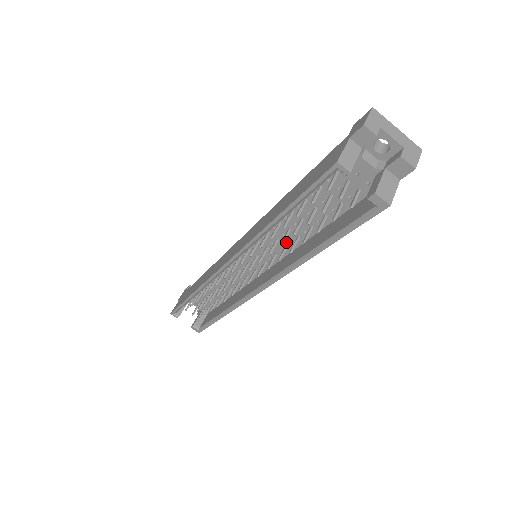
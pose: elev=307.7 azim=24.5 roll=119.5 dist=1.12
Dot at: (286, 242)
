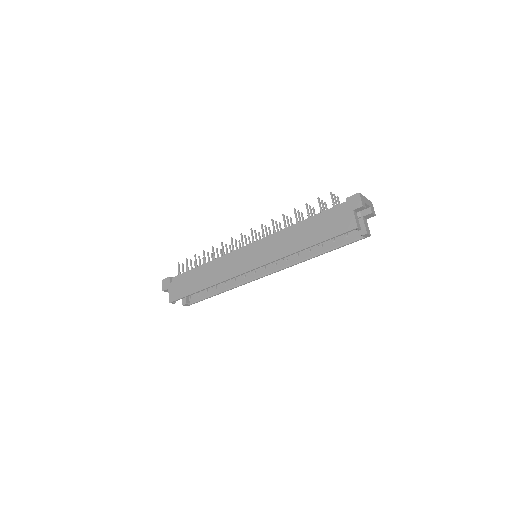
Dot at: occluded
